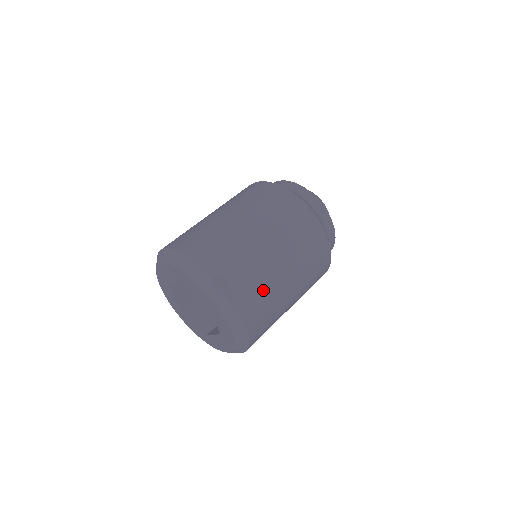
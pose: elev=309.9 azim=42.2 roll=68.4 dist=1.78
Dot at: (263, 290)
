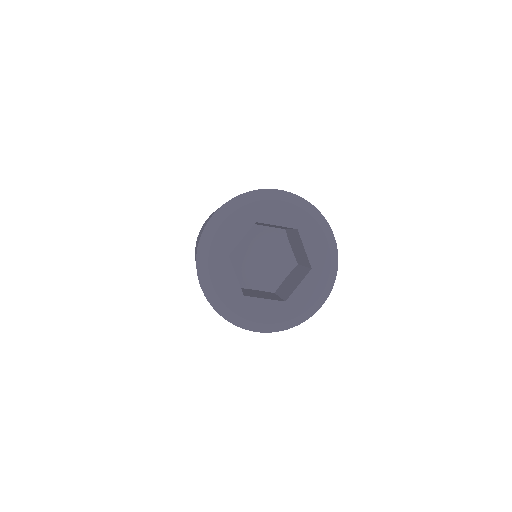
Dot at: occluded
